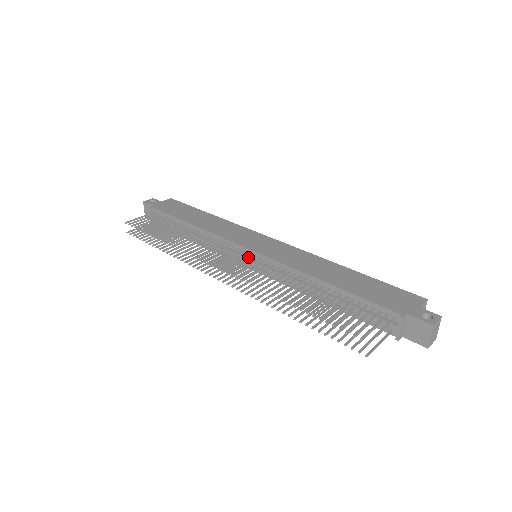
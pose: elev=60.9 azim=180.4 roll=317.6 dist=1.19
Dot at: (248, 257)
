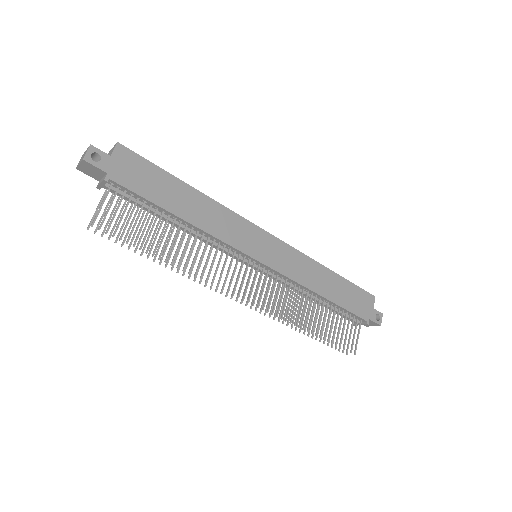
Dot at: (258, 270)
